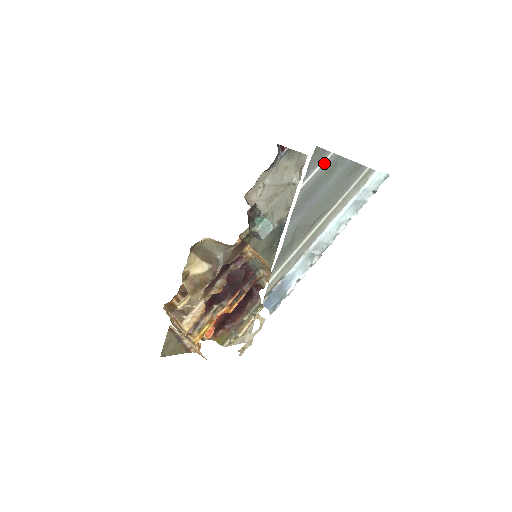
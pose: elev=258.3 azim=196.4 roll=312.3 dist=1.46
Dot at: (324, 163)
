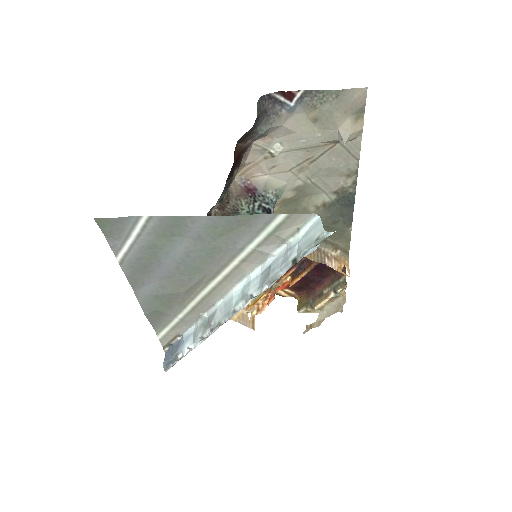
Dot at: (140, 230)
